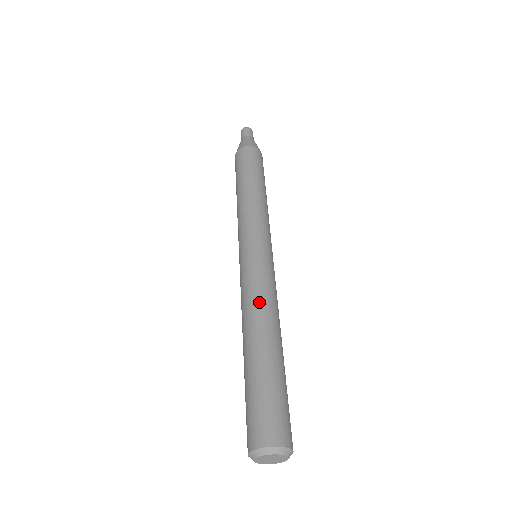
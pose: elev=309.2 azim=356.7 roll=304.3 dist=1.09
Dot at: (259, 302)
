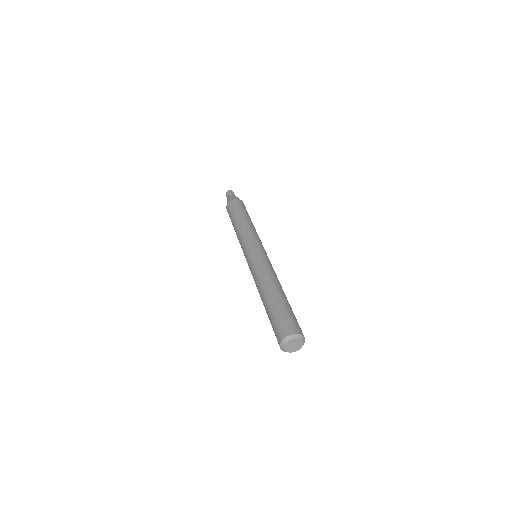
Dot at: (269, 273)
